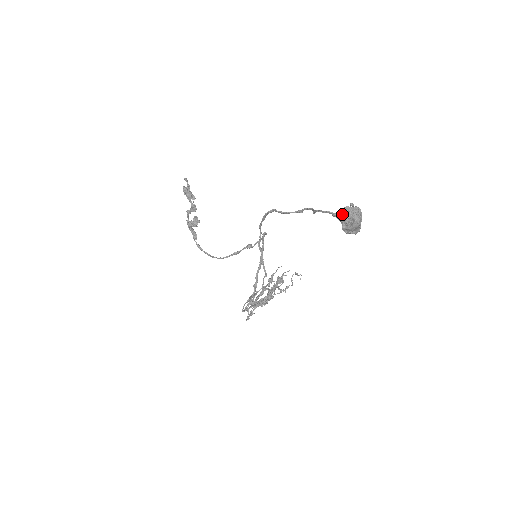
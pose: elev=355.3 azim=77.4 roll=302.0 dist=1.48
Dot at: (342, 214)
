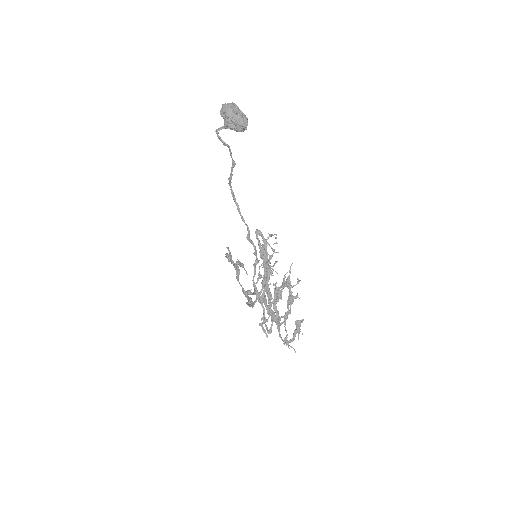
Dot at: occluded
